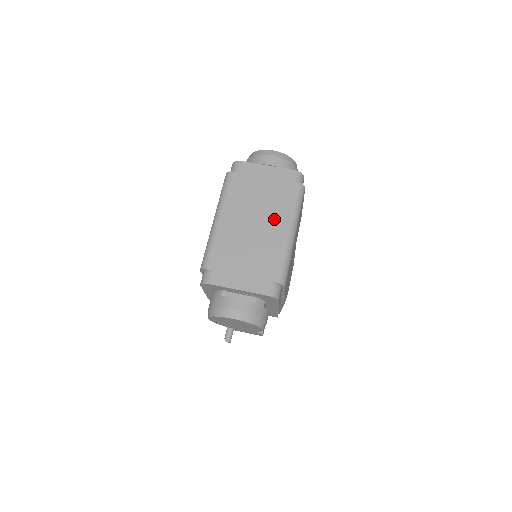
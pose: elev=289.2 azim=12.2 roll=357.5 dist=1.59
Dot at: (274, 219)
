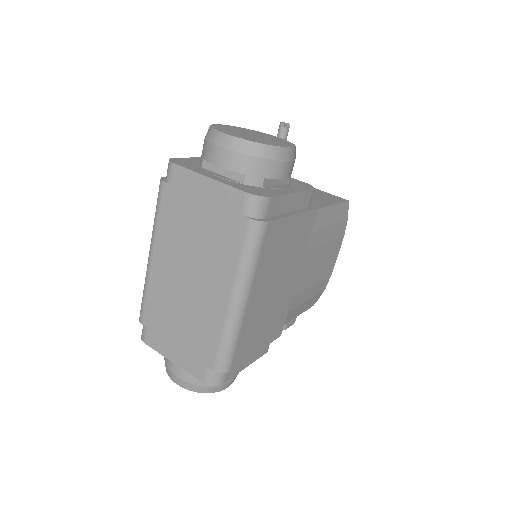
Dot at: (213, 276)
